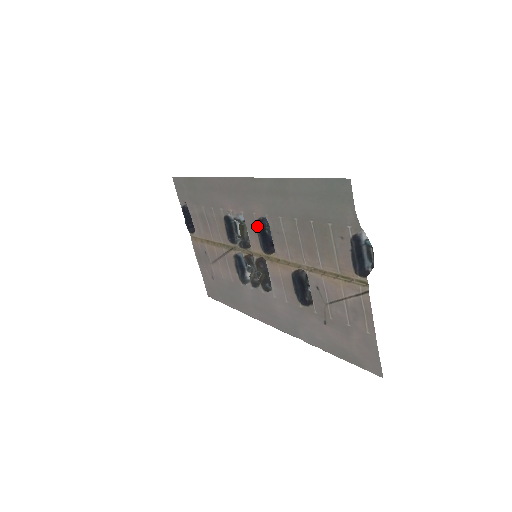
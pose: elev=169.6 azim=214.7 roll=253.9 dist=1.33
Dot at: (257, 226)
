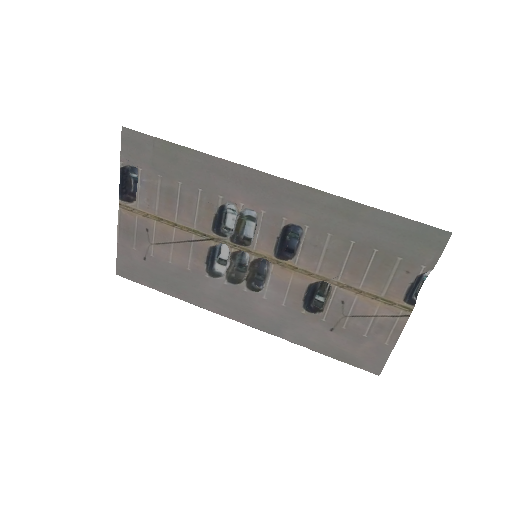
Dot at: (282, 231)
